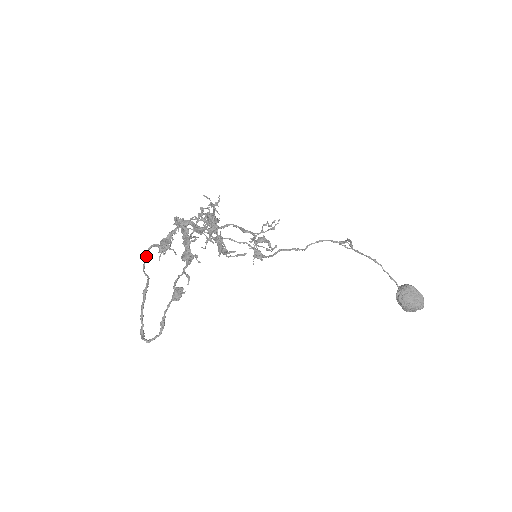
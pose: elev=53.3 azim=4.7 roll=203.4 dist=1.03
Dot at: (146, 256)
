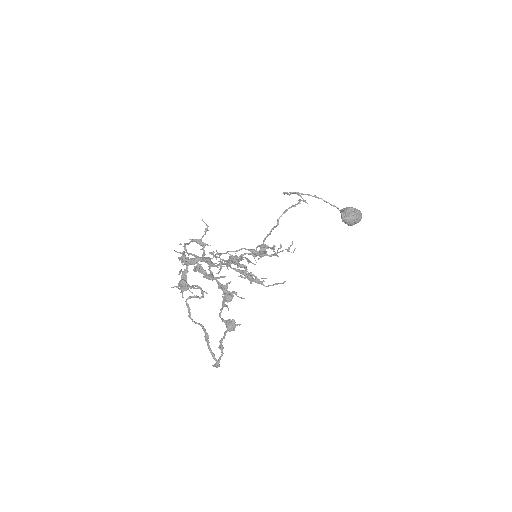
Dot at: (188, 309)
